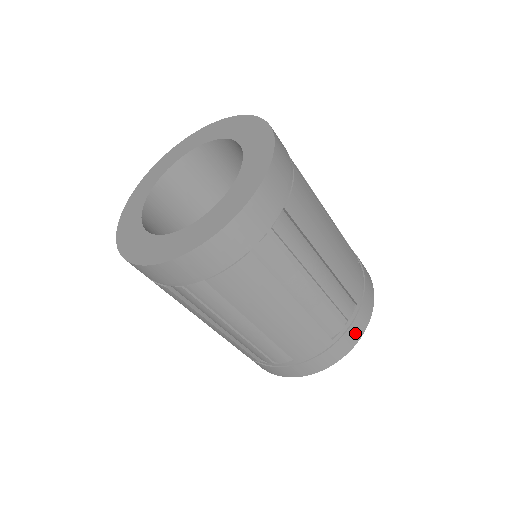
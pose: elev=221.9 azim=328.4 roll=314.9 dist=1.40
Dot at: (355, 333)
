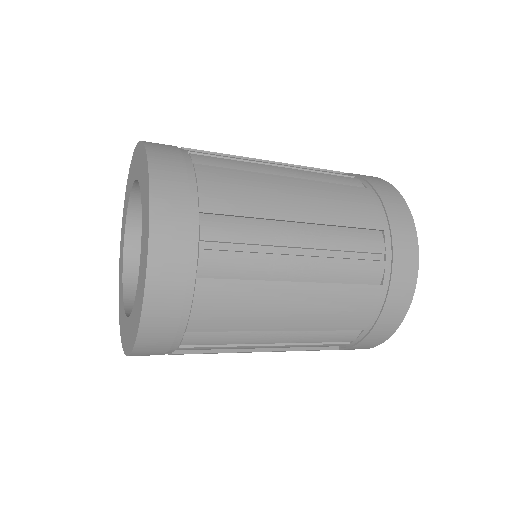
Dot at: (371, 343)
